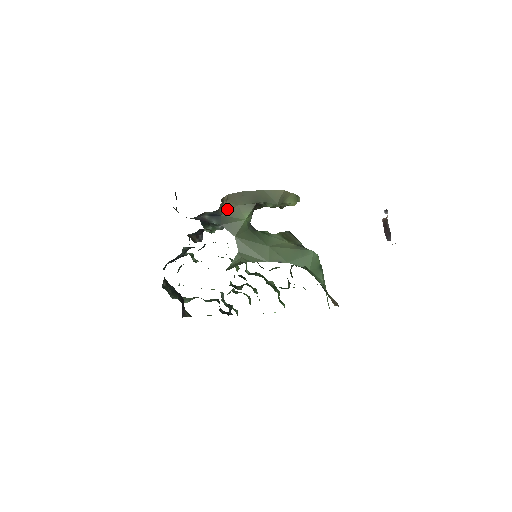
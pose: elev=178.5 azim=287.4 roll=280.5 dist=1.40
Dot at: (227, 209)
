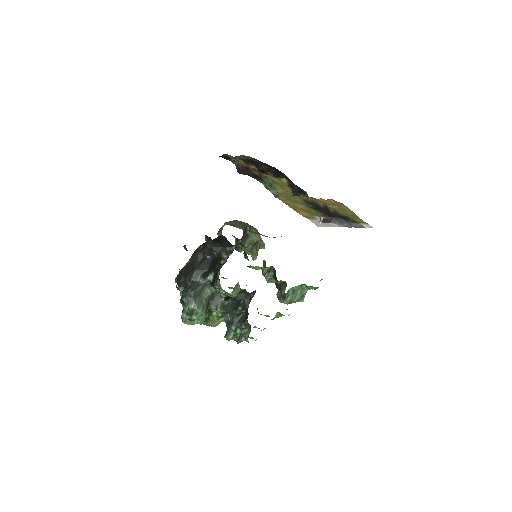
Dot at: (229, 224)
